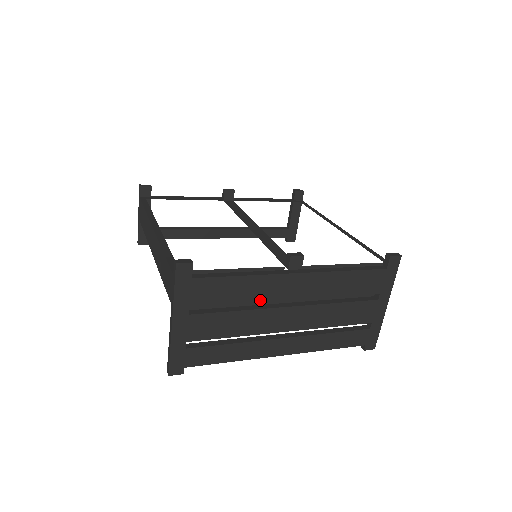
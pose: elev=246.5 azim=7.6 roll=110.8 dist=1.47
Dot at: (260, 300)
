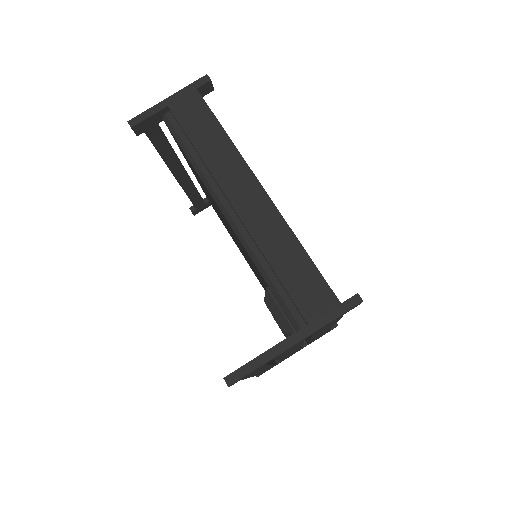
Dot at: occluded
